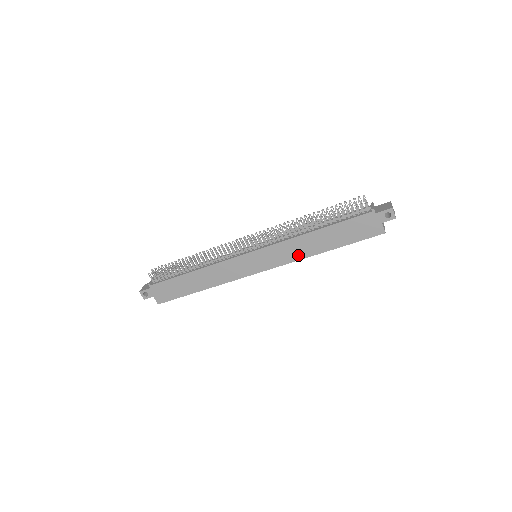
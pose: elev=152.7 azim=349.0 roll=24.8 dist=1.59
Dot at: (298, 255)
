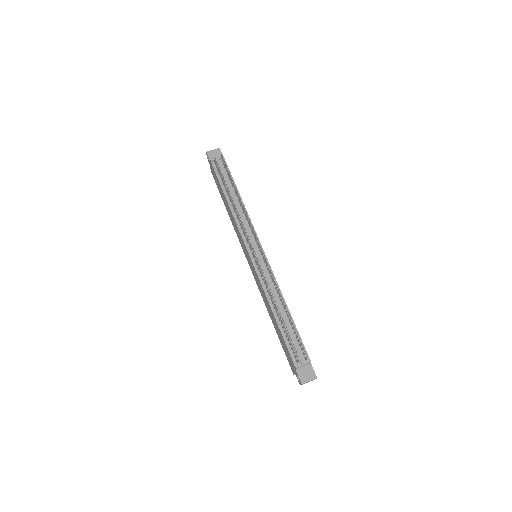
Dot at: (263, 297)
